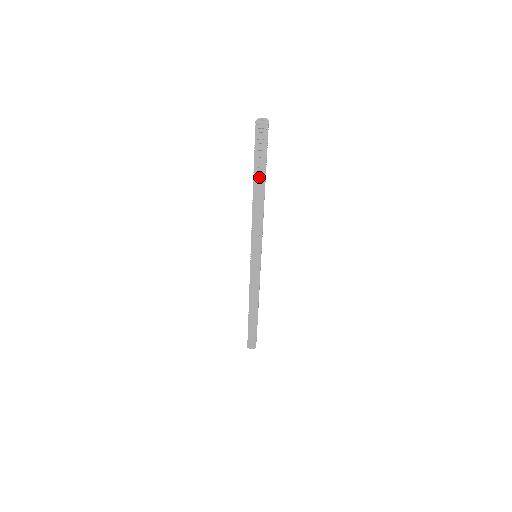
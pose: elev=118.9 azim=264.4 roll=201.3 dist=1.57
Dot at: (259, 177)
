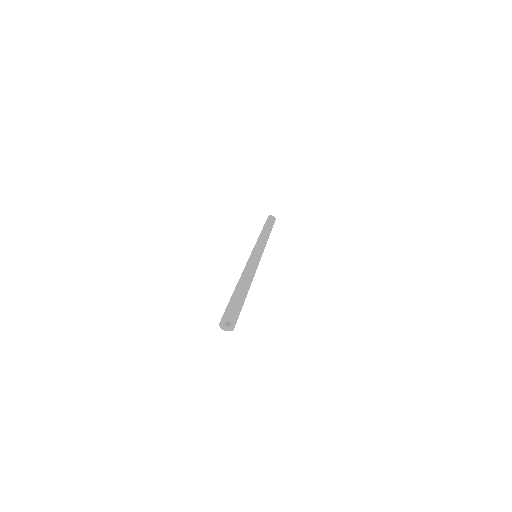
Dot at: occluded
